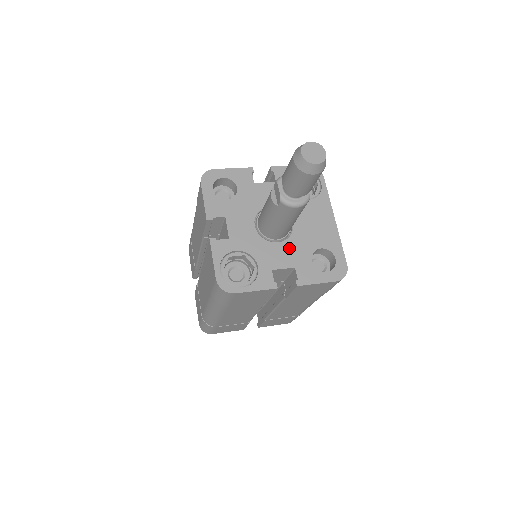
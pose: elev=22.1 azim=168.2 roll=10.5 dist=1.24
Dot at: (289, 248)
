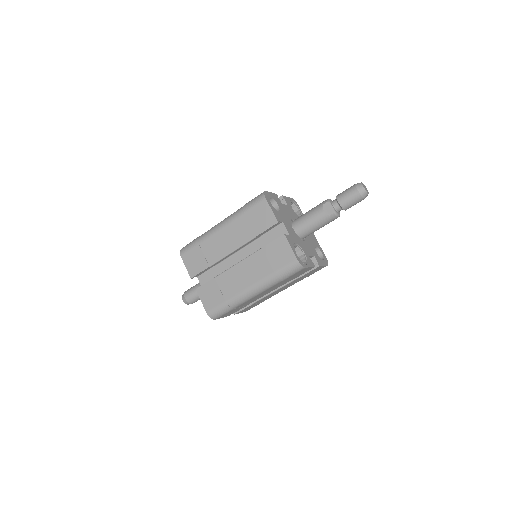
Dot at: (308, 245)
